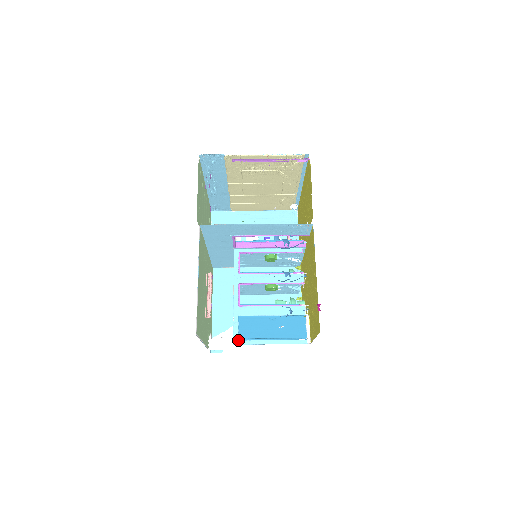
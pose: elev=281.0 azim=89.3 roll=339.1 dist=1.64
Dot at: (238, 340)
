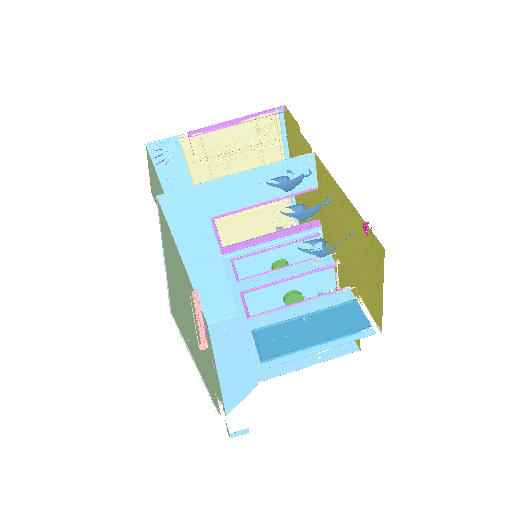
Dot at: (260, 363)
